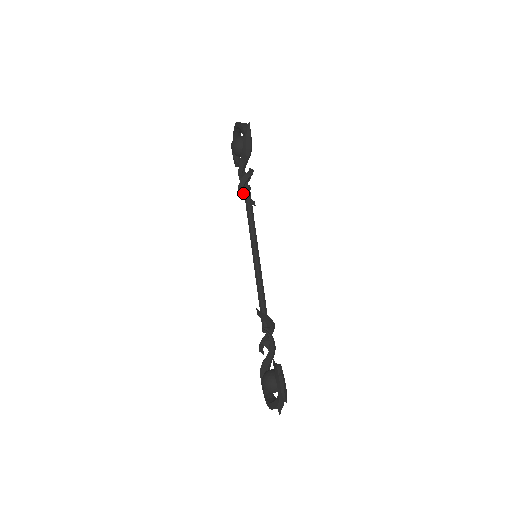
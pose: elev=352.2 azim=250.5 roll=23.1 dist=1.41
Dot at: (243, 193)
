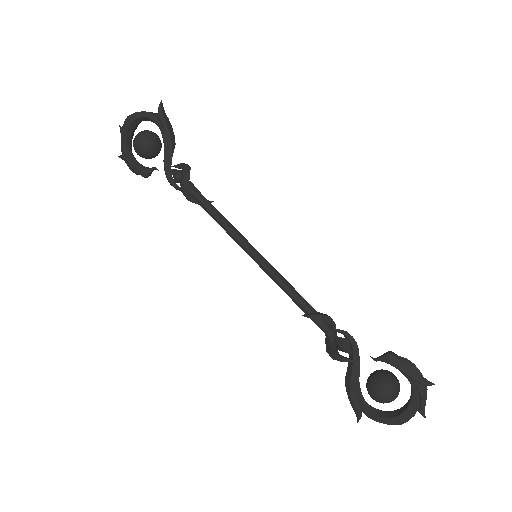
Dot at: (190, 192)
